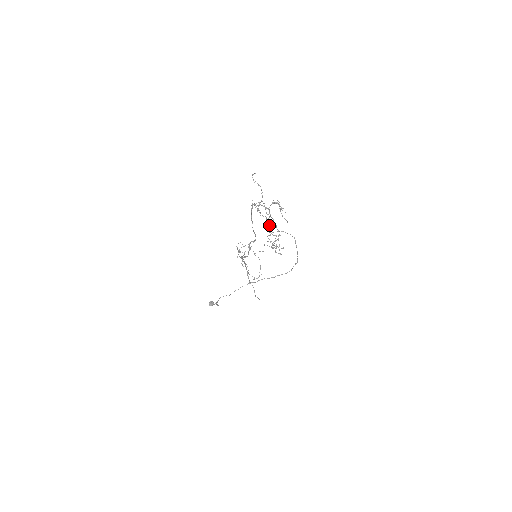
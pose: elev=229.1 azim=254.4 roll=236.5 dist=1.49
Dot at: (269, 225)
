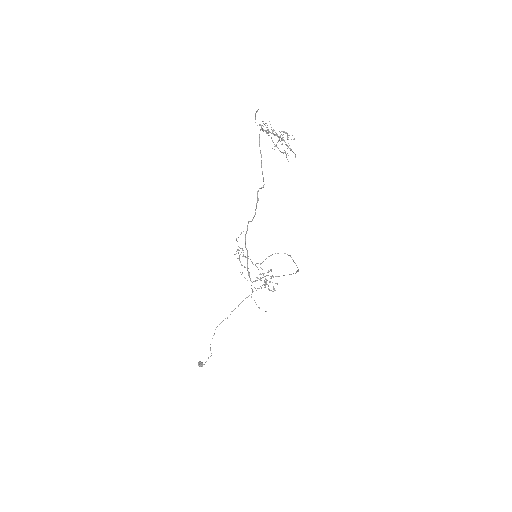
Dot at: (281, 140)
